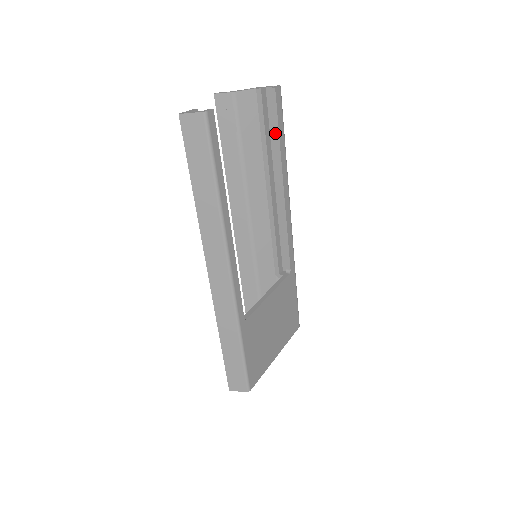
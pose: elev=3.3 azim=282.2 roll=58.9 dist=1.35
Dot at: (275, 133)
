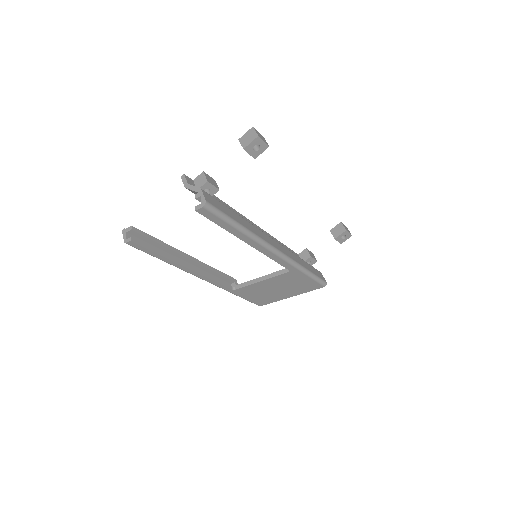
Dot at: occluded
